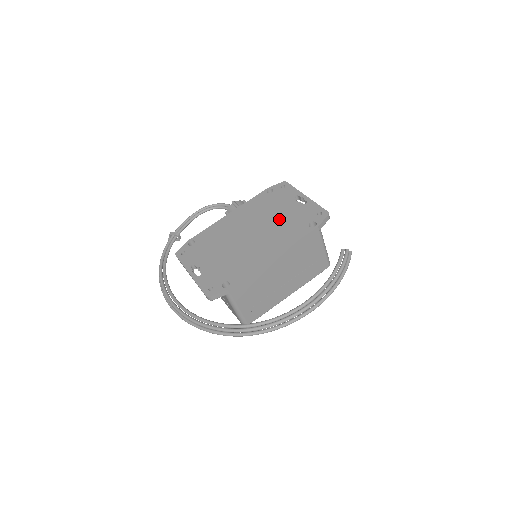
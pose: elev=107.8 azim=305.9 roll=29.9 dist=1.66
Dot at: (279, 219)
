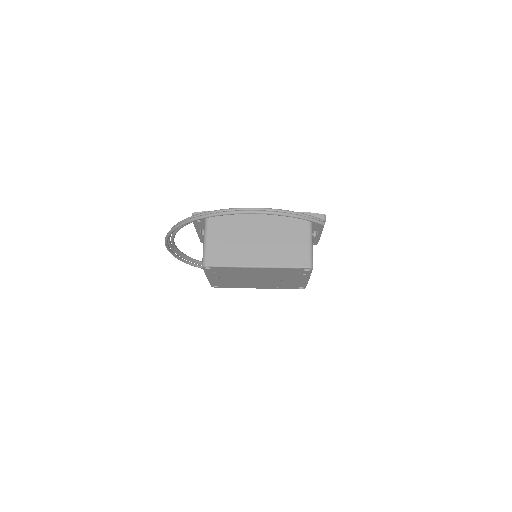
Dot at: occluded
